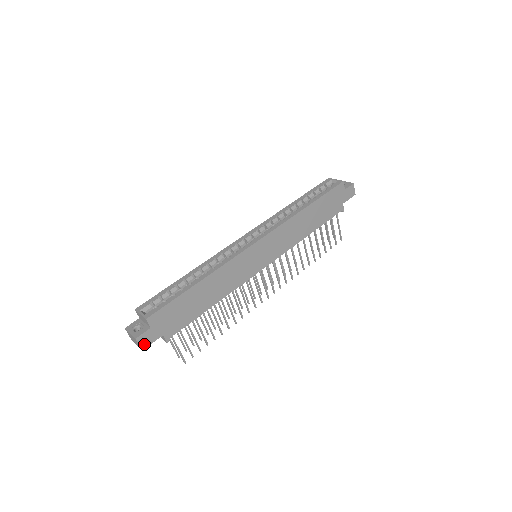
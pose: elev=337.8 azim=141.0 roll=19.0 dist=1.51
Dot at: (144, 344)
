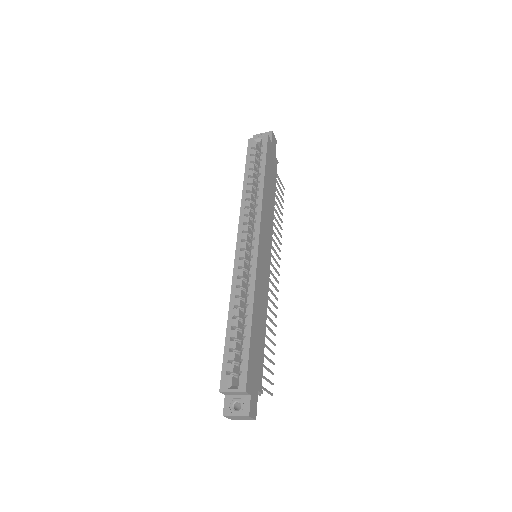
Dot at: (254, 413)
